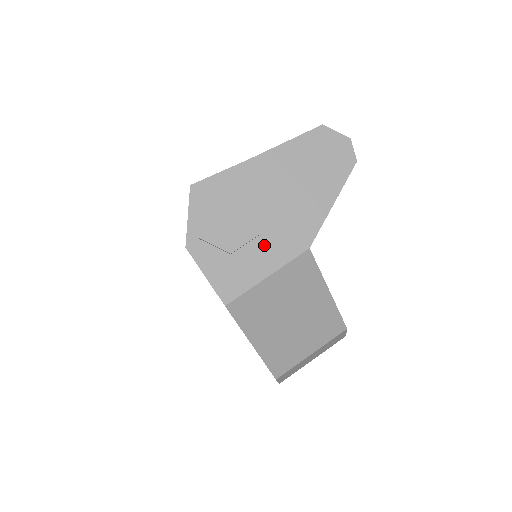
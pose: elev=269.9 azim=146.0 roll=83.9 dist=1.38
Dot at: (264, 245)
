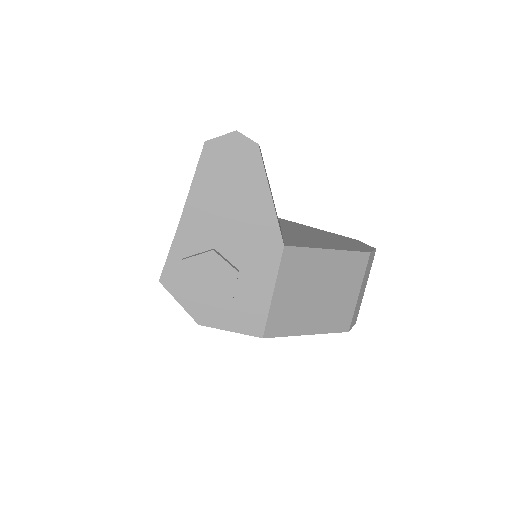
Dot at: (249, 274)
